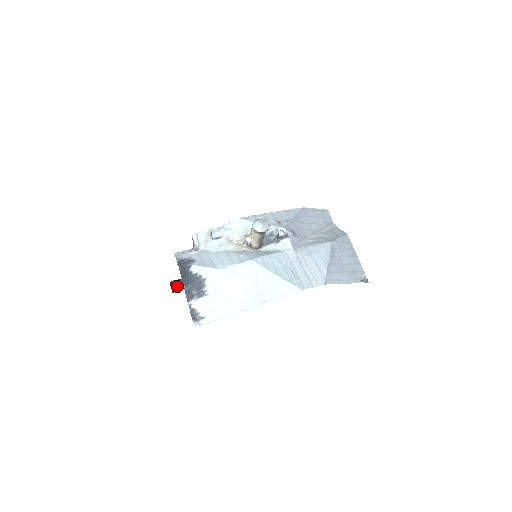
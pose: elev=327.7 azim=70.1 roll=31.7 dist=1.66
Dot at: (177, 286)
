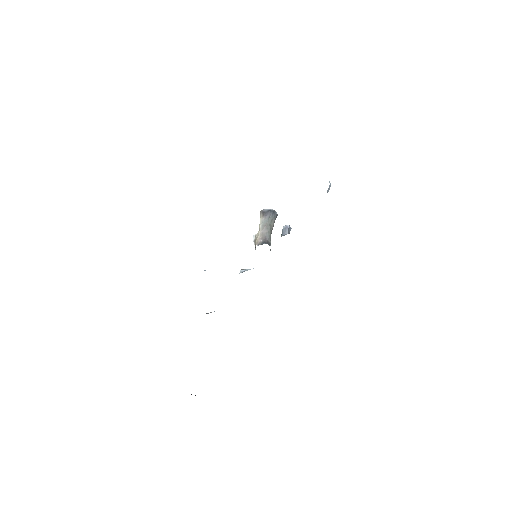
Dot at: occluded
